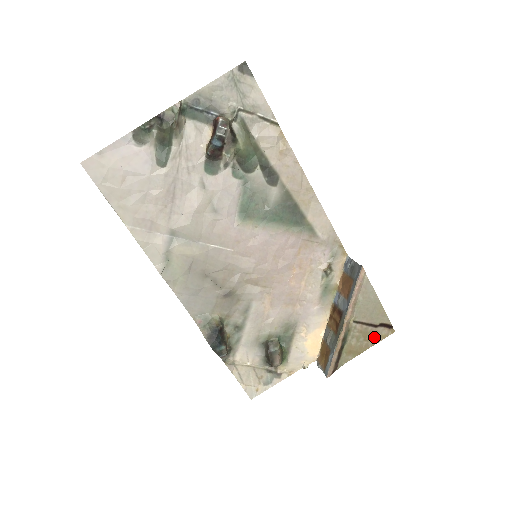
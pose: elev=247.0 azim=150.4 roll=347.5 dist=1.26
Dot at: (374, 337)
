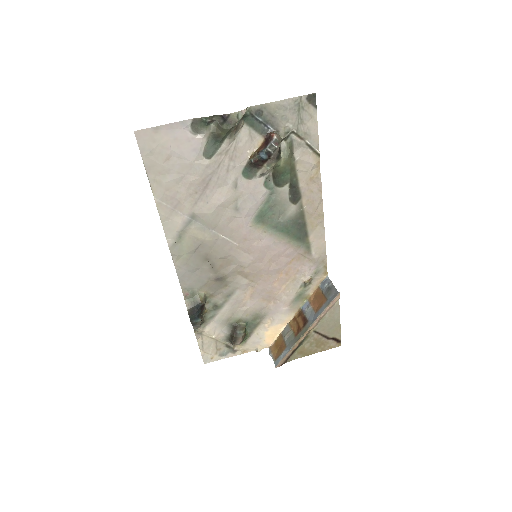
Dot at: (324, 346)
